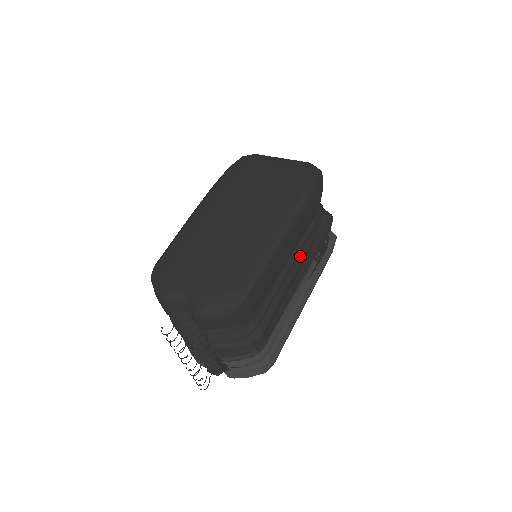
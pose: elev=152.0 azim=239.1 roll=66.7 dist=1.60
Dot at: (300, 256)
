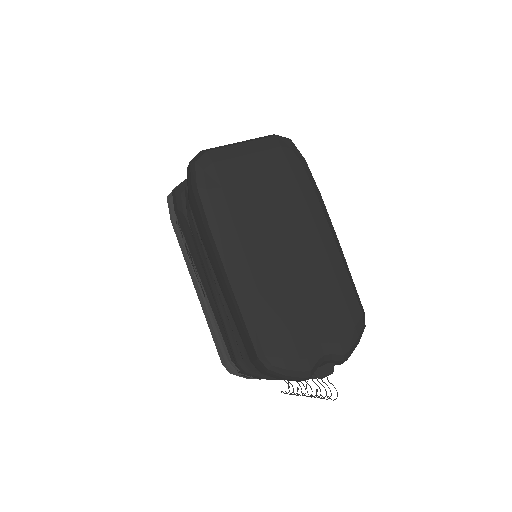
Dot at: occluded
